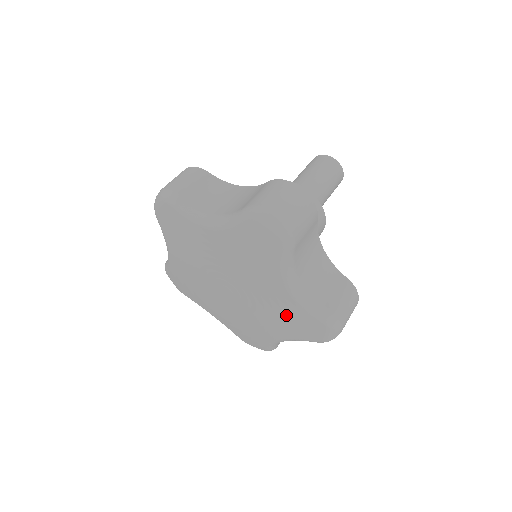
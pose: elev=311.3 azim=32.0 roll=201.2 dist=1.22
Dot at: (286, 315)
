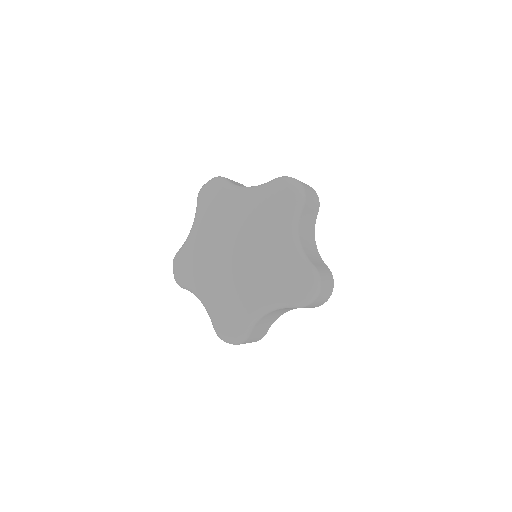
Dot at: (279, 268)
